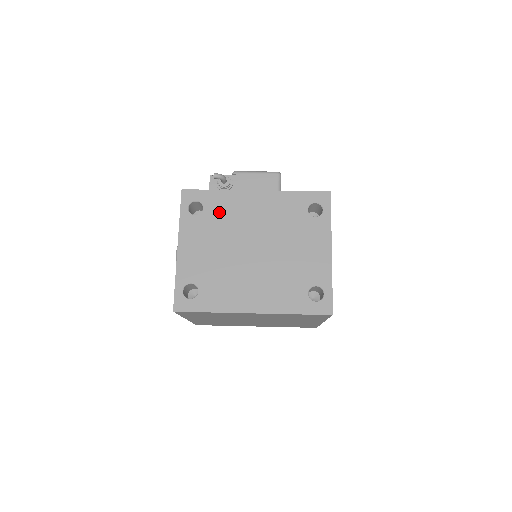
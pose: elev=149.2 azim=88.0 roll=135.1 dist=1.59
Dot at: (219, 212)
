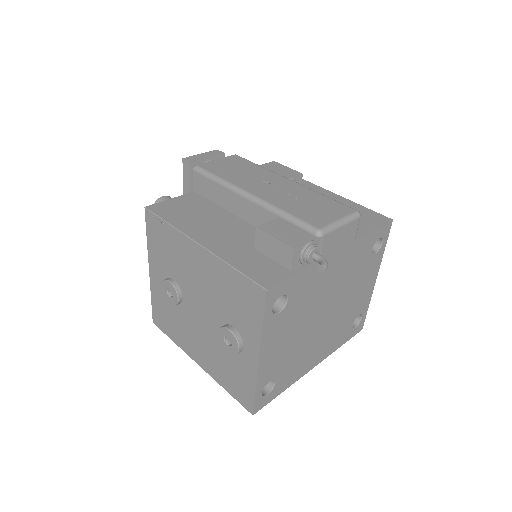
Dot at: (303, 295)
